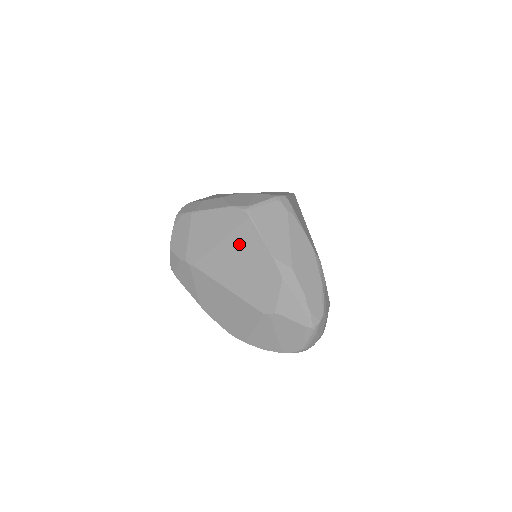
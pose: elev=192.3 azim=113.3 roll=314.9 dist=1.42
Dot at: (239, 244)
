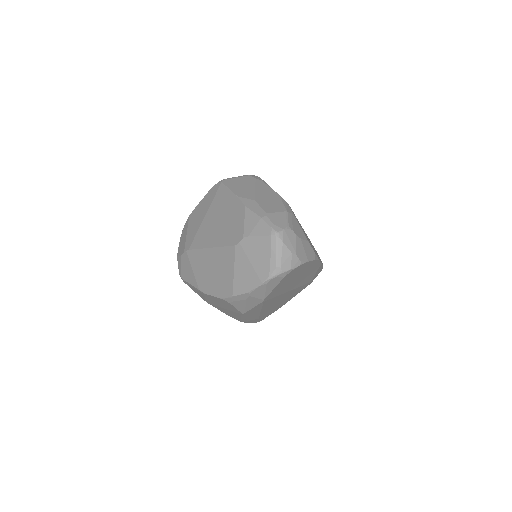
Dot at: (216, 207)
